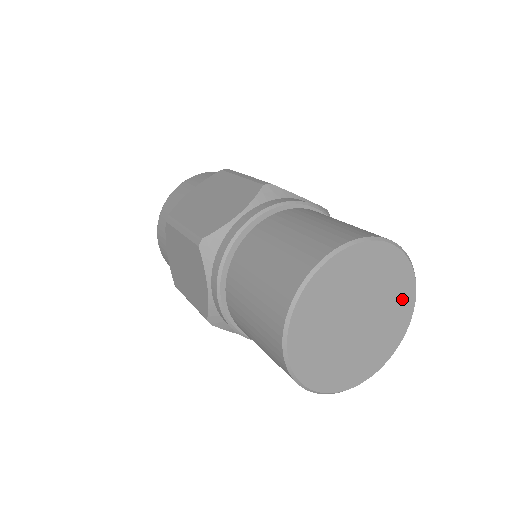
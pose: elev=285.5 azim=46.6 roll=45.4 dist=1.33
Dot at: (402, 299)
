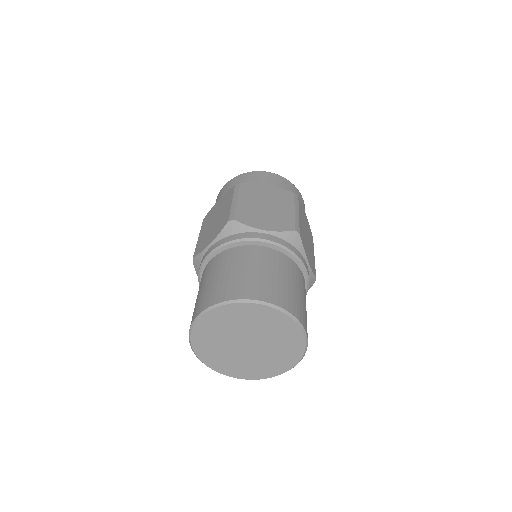
Dot at: (282, 362)
